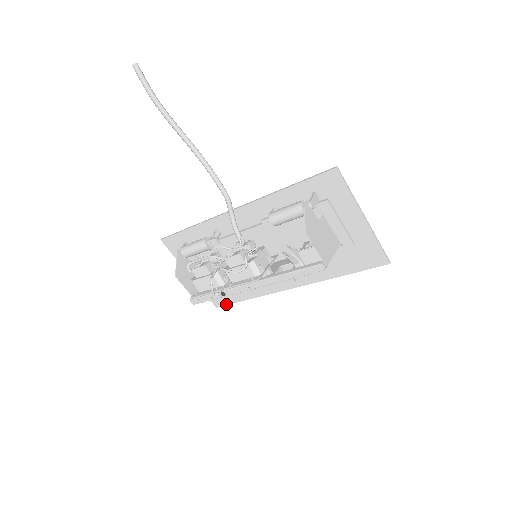
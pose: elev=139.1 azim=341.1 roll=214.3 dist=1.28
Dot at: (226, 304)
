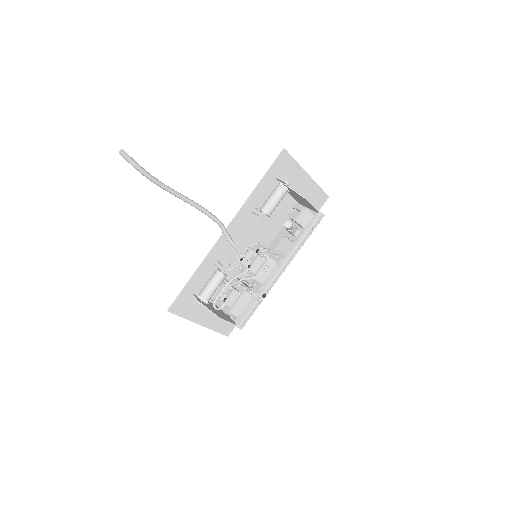
Dot at: occluded
